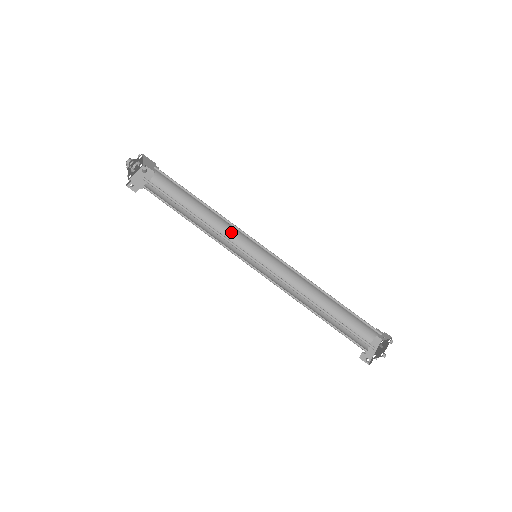
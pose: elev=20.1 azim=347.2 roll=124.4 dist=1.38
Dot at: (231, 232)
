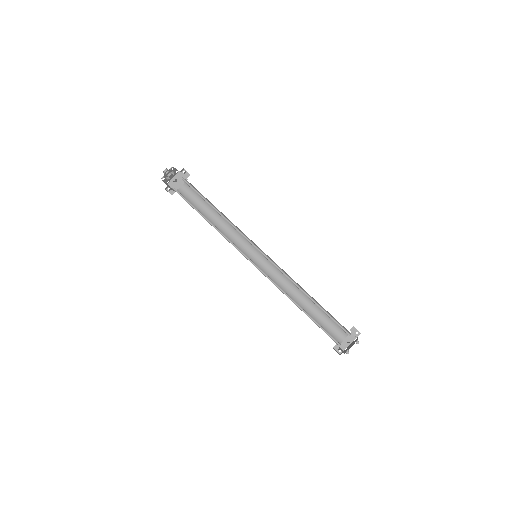
Dot at: occluded
